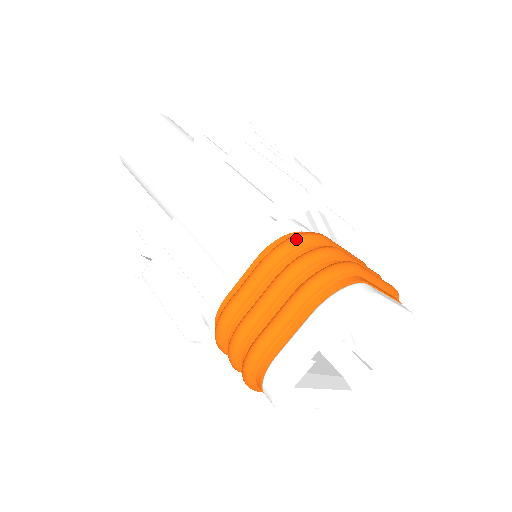
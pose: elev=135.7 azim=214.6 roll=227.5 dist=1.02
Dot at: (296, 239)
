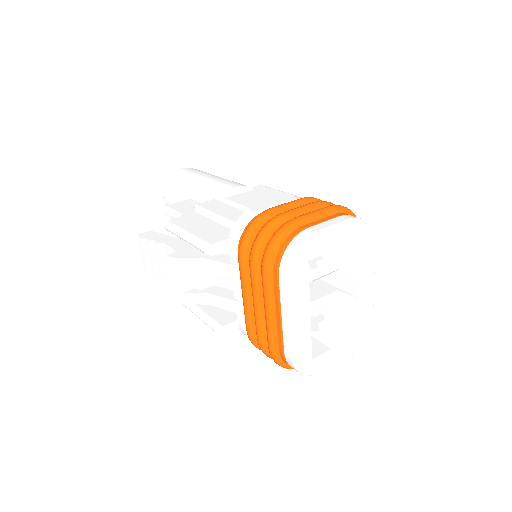
Dot at: occluded
